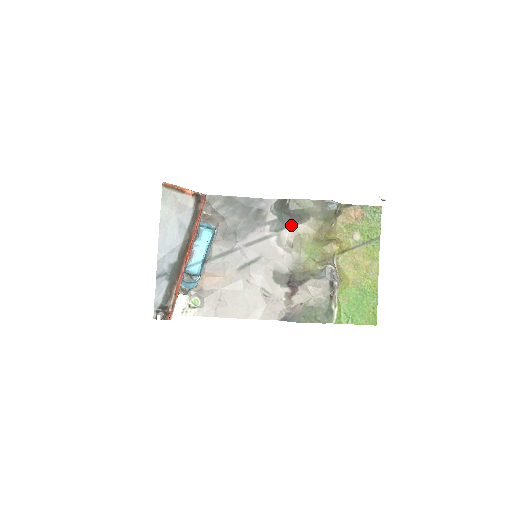
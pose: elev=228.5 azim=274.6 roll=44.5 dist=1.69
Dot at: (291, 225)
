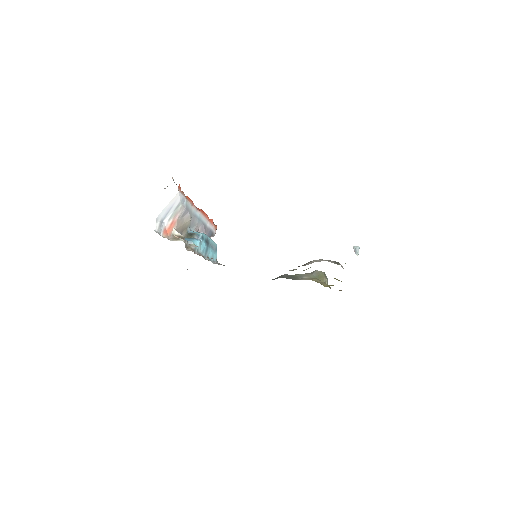
Dot at: (287, 278)
